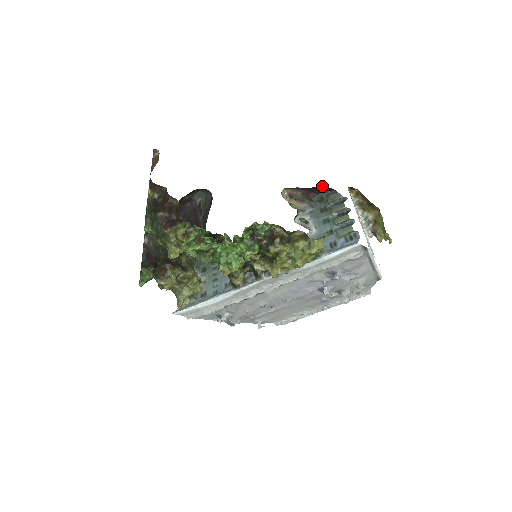
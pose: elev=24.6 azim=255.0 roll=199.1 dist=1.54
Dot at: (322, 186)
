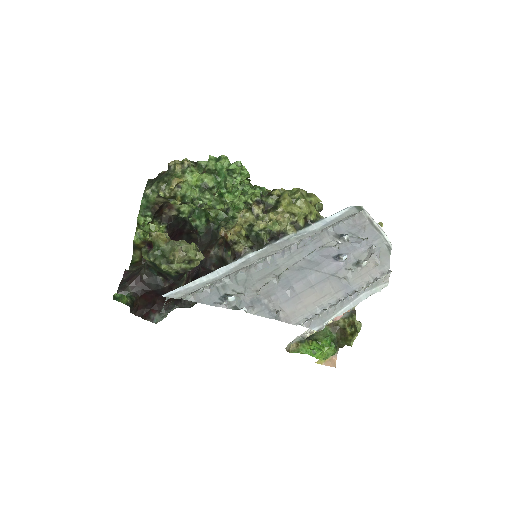
Dot at: occluded
